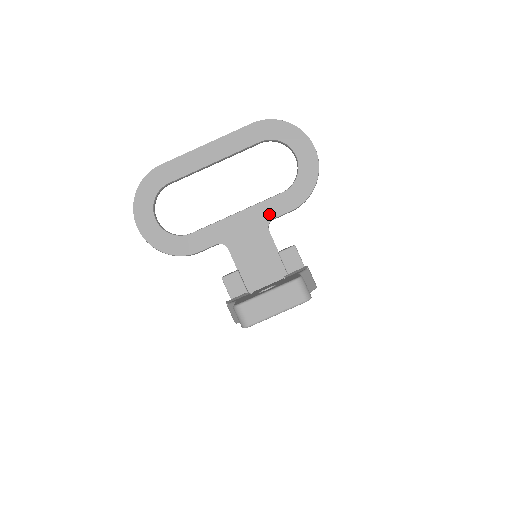
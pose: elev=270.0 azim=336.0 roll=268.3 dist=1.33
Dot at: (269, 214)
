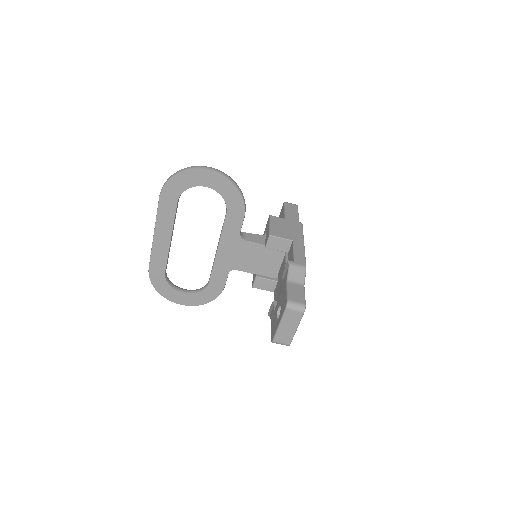
Dot at: (234, 233)
